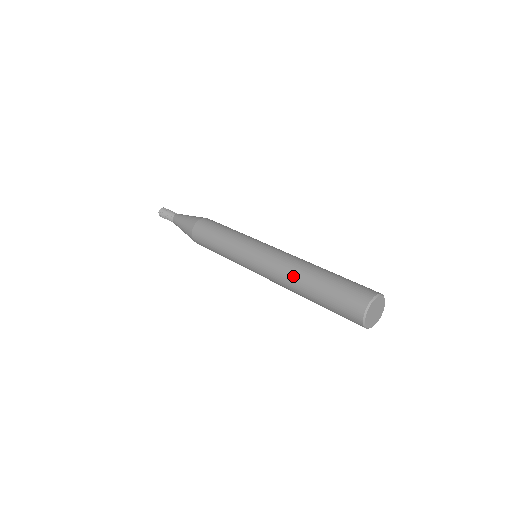
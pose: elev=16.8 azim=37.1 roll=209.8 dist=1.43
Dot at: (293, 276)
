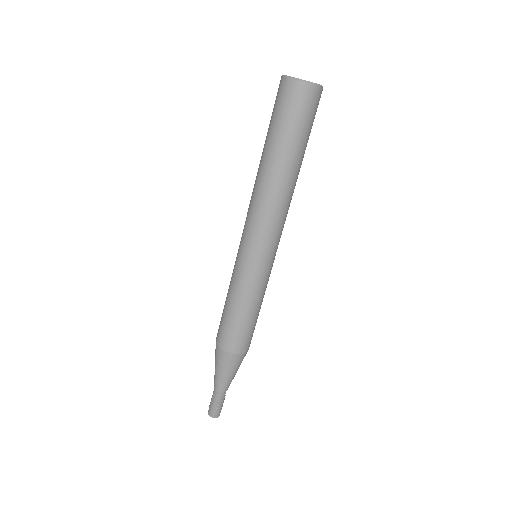
Dot at: (256, 180)
